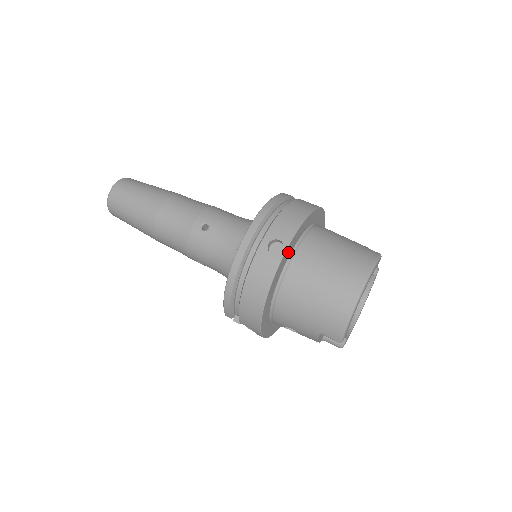
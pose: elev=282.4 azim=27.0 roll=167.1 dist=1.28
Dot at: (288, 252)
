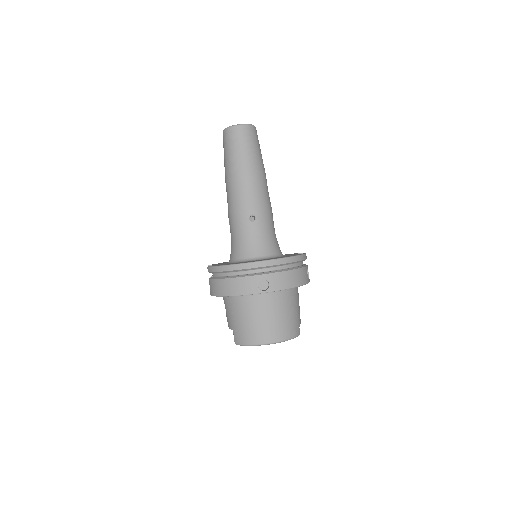
Dot at: occluded
